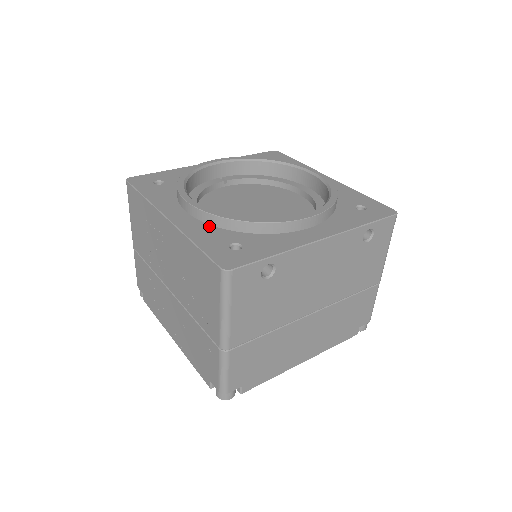
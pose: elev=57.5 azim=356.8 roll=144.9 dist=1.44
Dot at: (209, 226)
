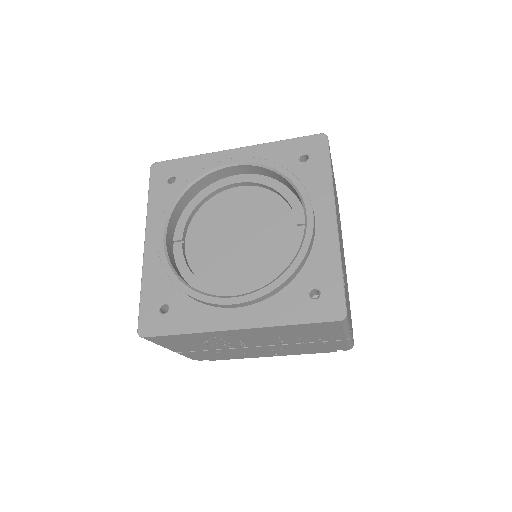
Dot at: (271, 300)
